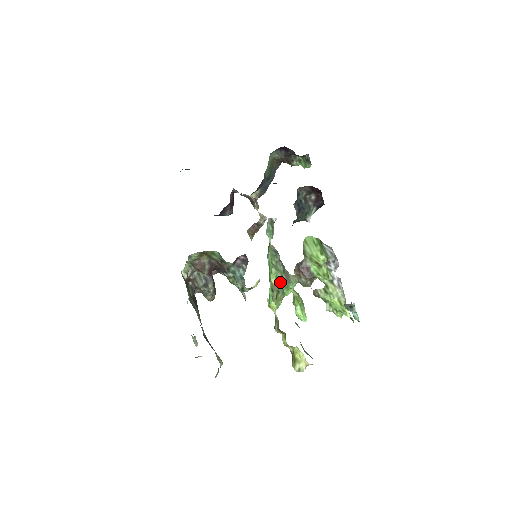
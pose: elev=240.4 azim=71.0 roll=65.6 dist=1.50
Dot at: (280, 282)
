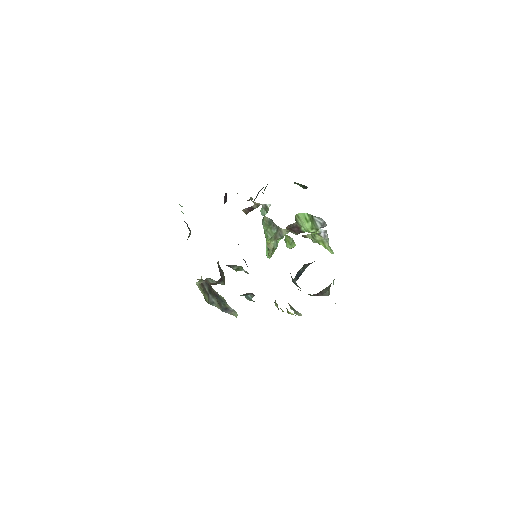
Dot at: (274, 239)
